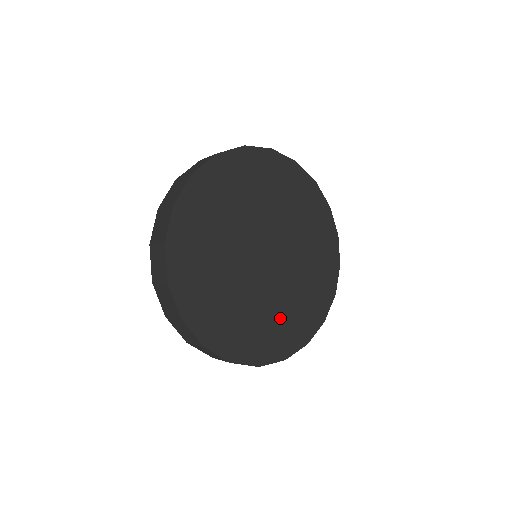
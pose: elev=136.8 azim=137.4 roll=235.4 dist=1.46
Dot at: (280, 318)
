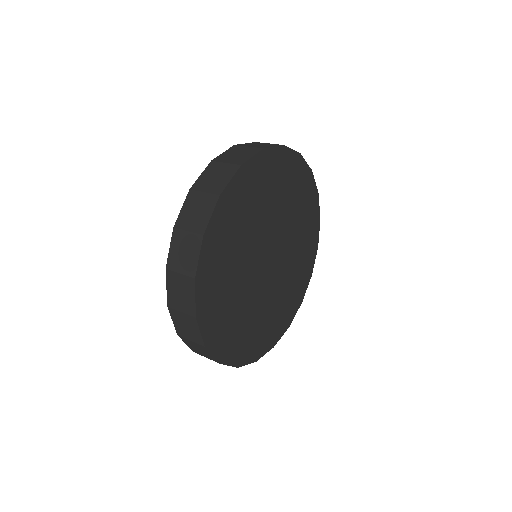
Dot at: (274, 313)
